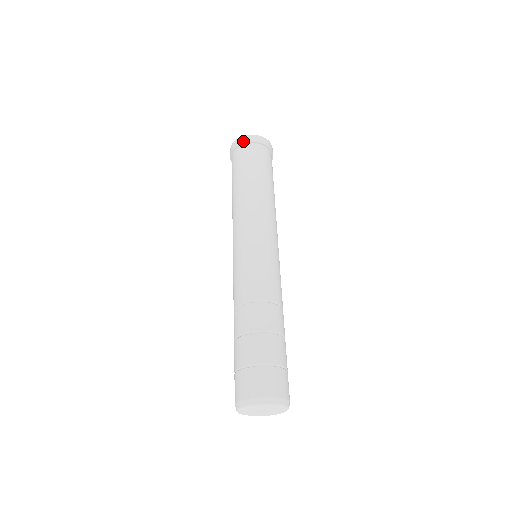
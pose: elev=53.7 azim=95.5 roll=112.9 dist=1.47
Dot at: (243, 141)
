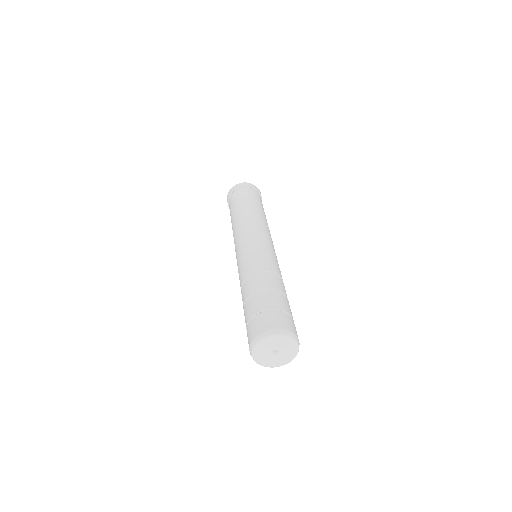
Dot at: (231, 191)
